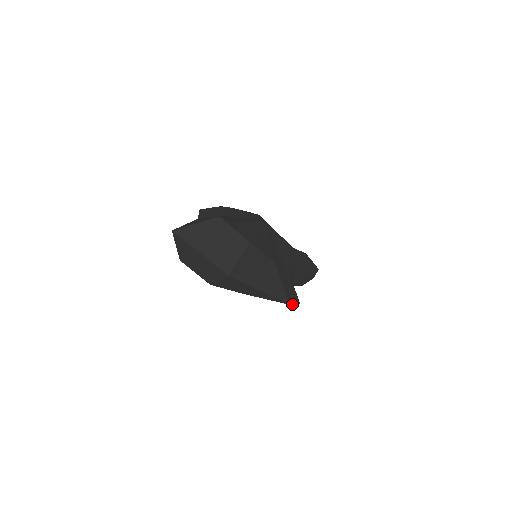
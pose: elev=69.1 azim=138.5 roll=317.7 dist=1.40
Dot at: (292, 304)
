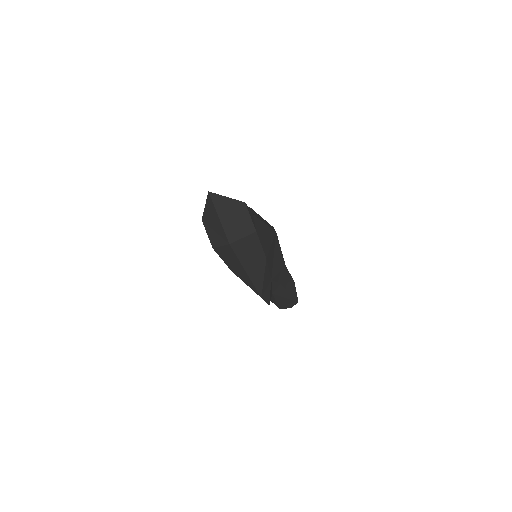
Dot at: (263, 299)
